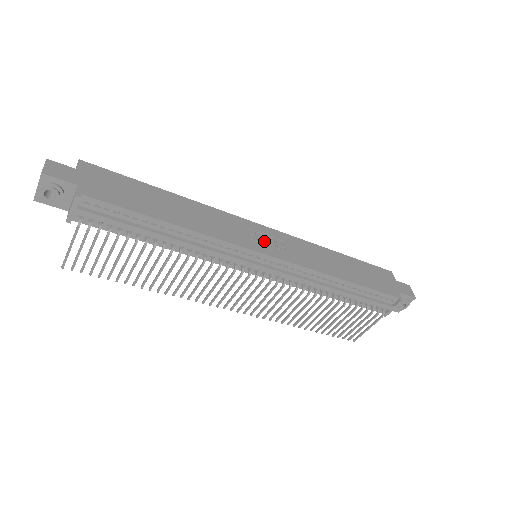
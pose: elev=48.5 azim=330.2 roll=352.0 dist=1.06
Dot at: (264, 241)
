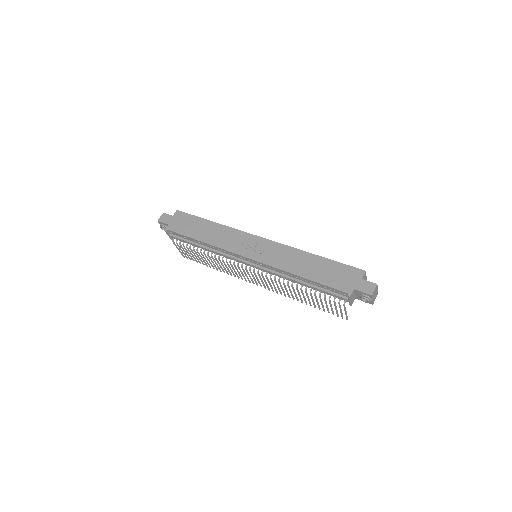
Dot at: (253, 248)
